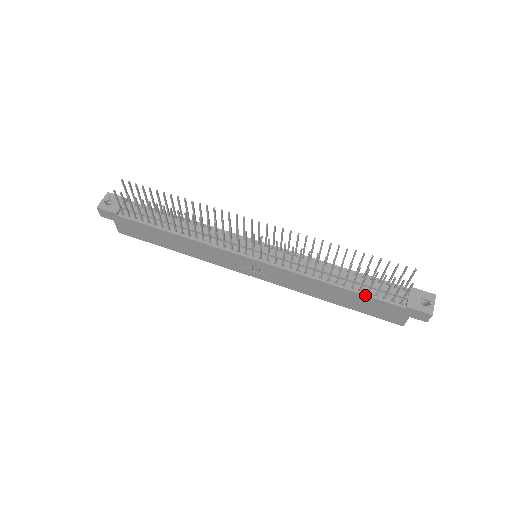
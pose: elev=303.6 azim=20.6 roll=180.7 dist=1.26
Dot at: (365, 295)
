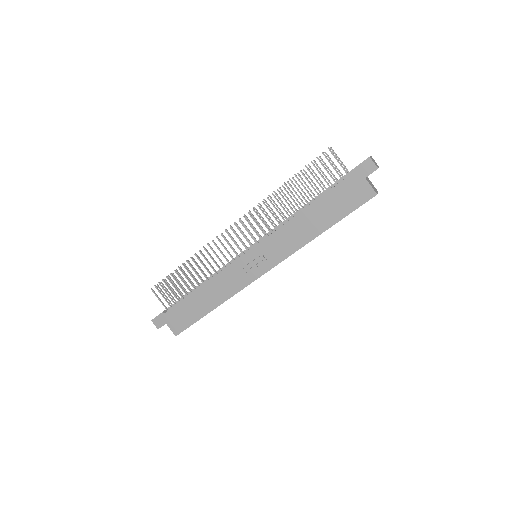
Dot at: (324, 194)
